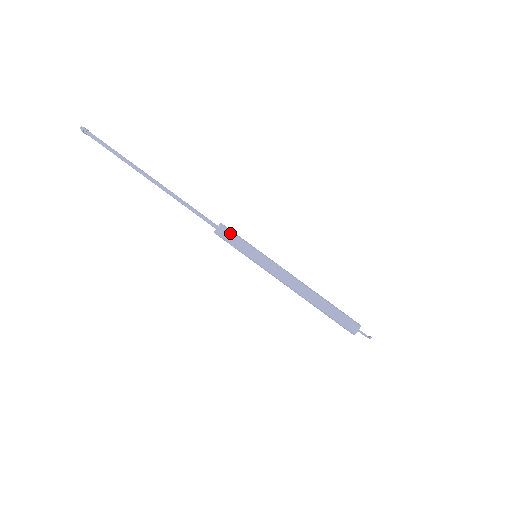
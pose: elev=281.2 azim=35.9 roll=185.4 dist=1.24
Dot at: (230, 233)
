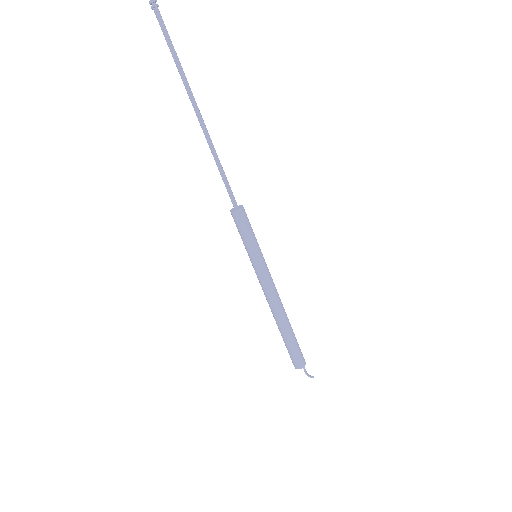
Dot at: (248, 221)
